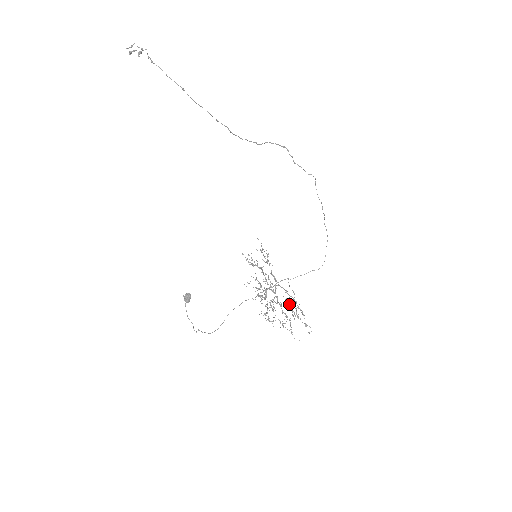
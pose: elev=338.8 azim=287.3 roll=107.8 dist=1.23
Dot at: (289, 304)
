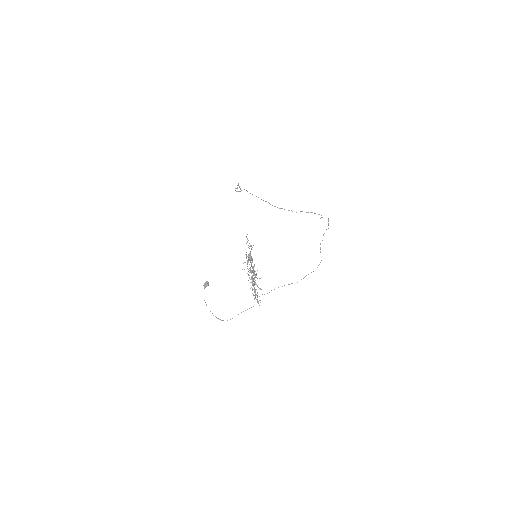
Dot at: (253, 267)
